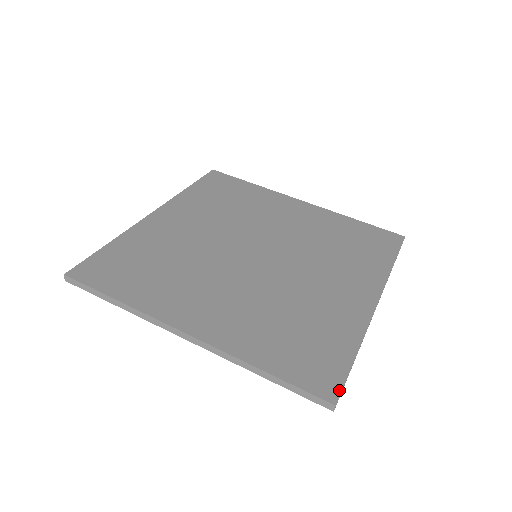
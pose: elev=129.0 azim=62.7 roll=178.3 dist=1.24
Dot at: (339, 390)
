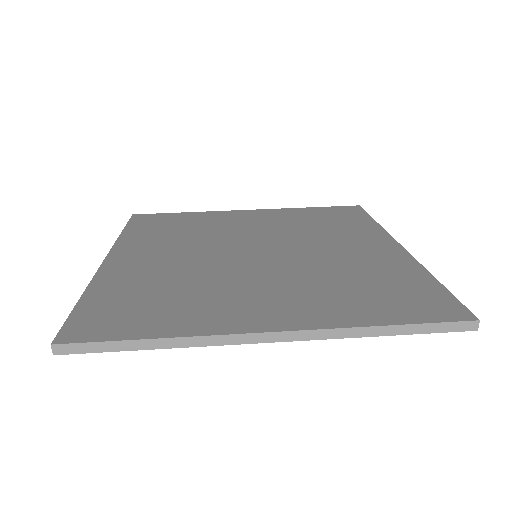
Dot at: (465, 309)
